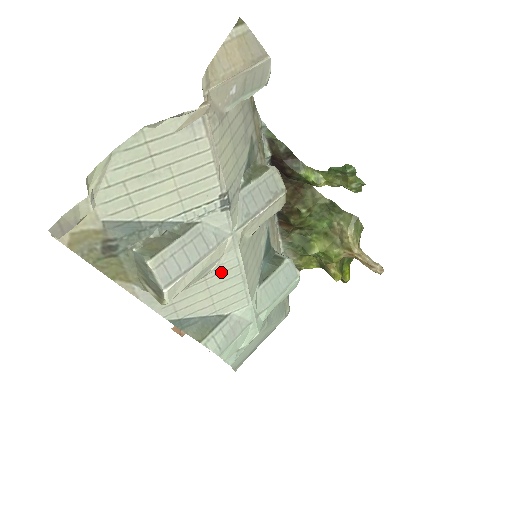
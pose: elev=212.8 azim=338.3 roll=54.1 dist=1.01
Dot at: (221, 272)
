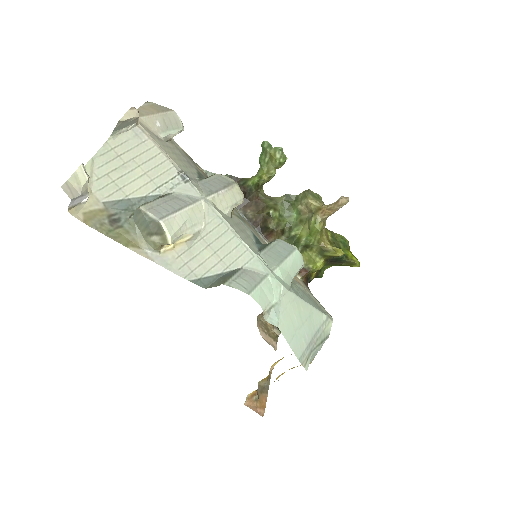
Dot at: (212, 230)
